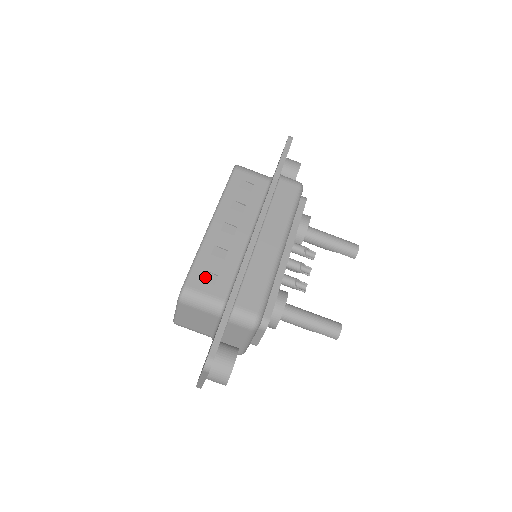
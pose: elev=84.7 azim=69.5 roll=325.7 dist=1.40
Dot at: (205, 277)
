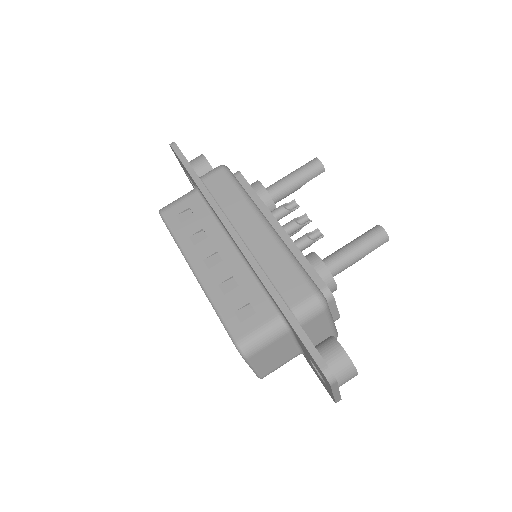
Dot at: (241, 316)
